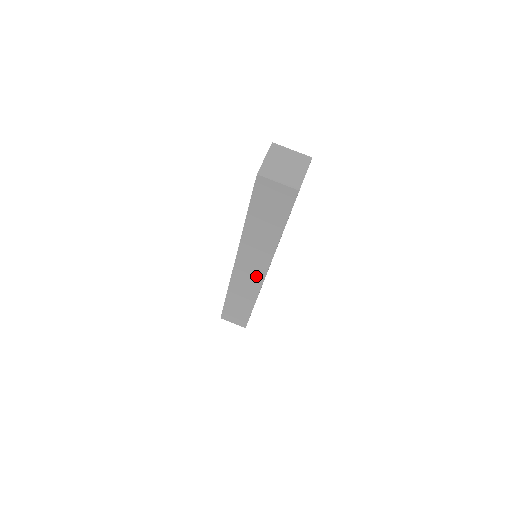
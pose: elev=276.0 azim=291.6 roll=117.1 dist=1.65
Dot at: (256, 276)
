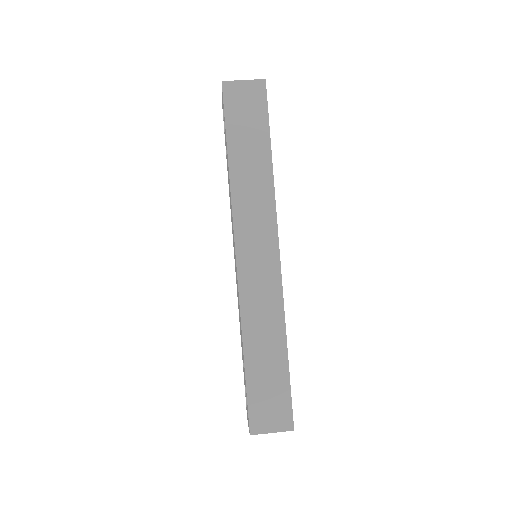
Dot at: (268, 262)
